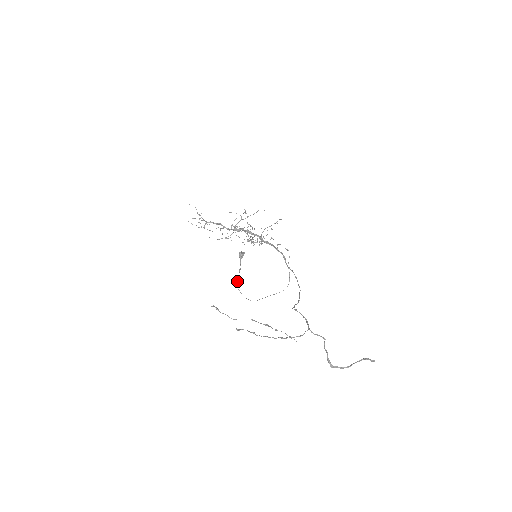
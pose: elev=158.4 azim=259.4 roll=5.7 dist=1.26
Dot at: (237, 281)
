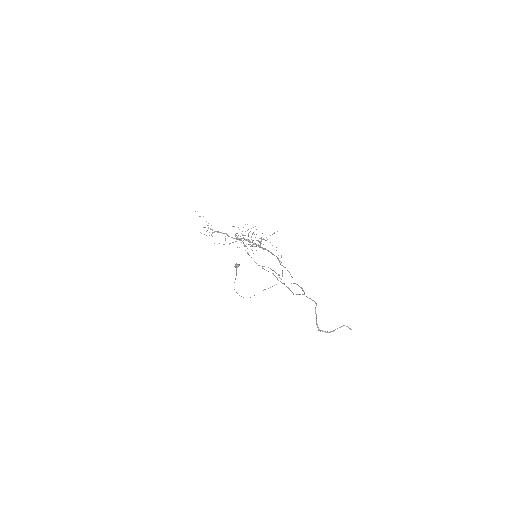
Dot at: occluded
